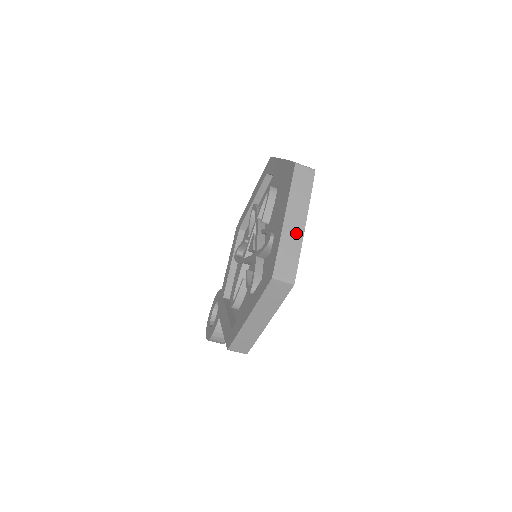
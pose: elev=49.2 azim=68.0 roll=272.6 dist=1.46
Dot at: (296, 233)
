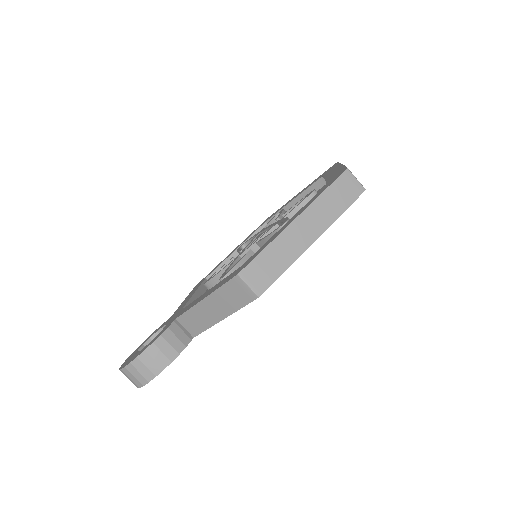
Dot at: occluded
